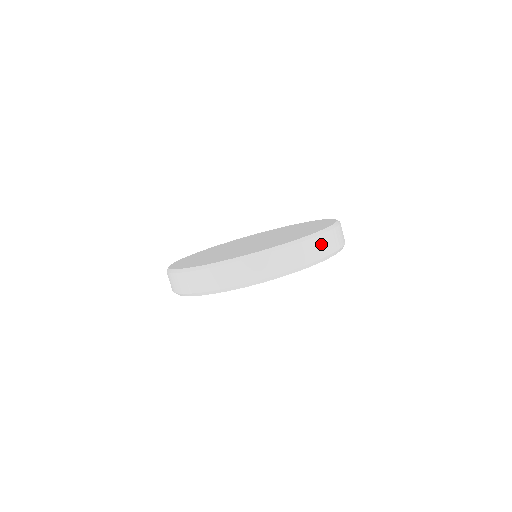
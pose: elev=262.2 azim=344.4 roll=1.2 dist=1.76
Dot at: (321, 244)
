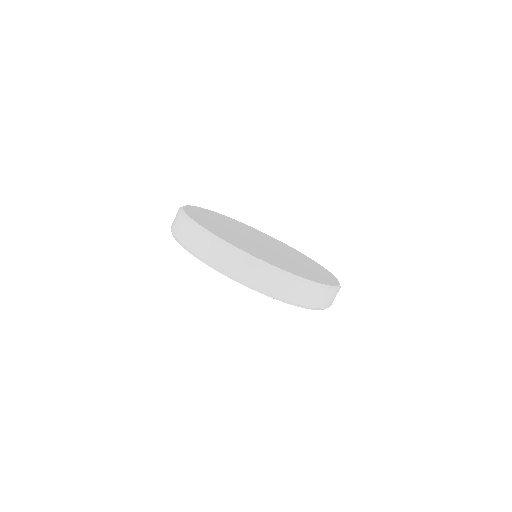
Dot at: (299, 290)
